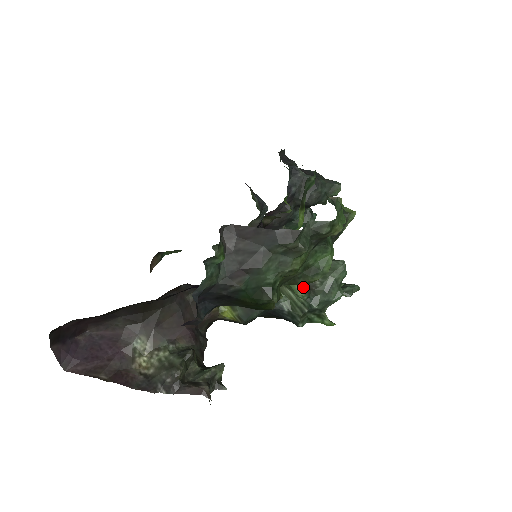
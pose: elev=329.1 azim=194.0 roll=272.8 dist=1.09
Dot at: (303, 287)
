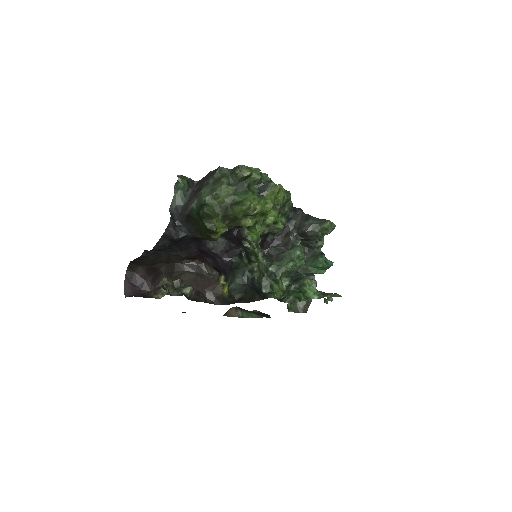
Dot at: (266, 257)
